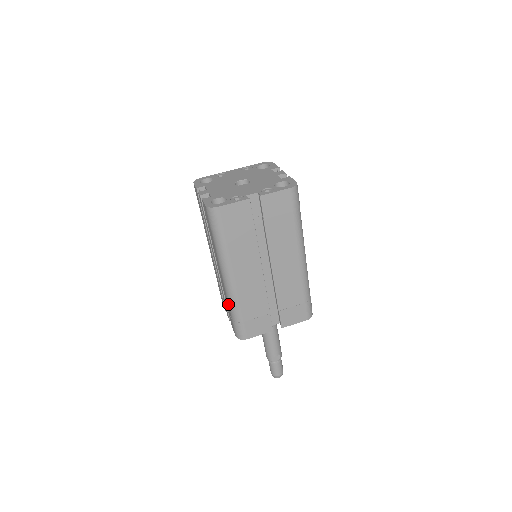
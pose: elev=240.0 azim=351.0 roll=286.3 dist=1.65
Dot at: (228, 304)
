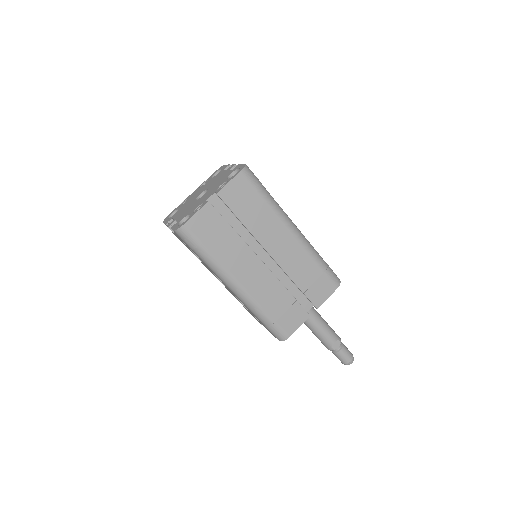
Dot at: occluded
